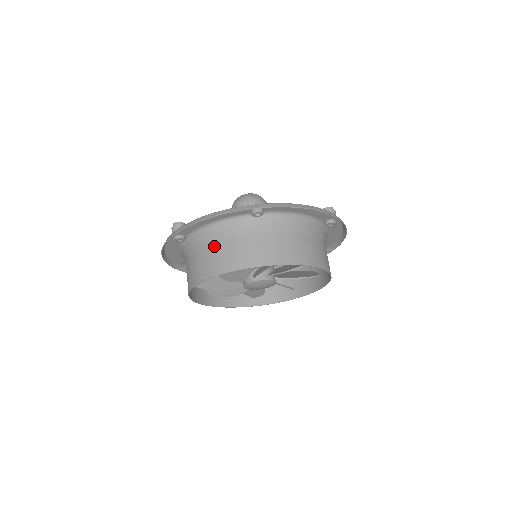
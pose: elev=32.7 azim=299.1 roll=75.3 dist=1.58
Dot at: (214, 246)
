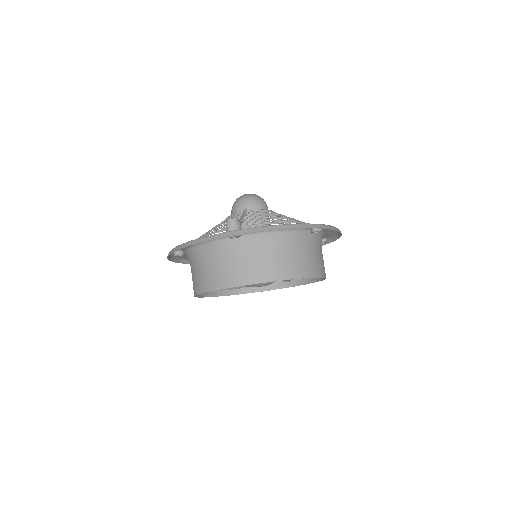
Dot at: (274, 251)
